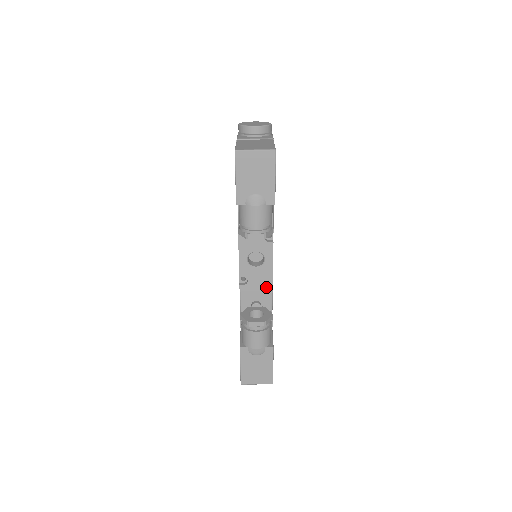
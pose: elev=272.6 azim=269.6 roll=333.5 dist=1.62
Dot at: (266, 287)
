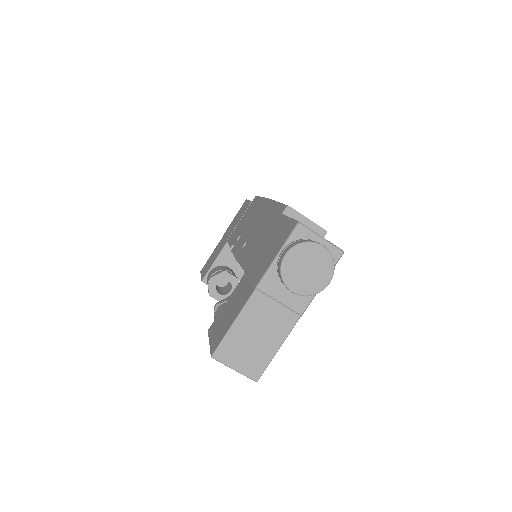
Dot at: occluded
